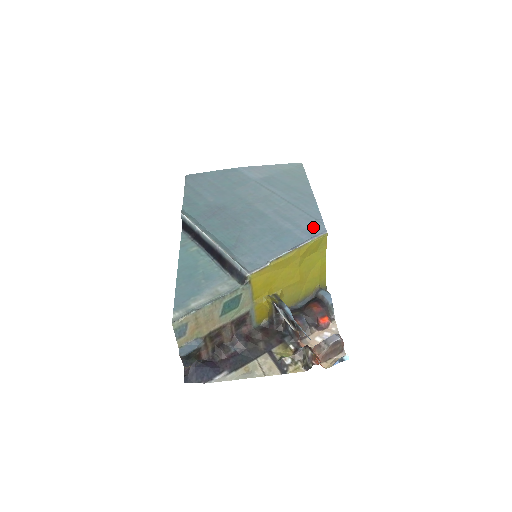
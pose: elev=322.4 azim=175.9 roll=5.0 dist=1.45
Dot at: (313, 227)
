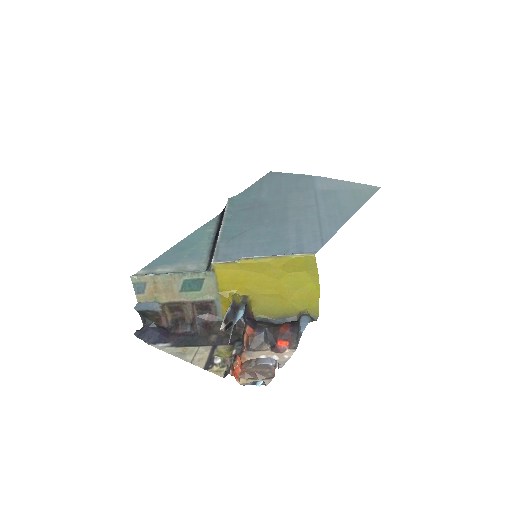
Dot at: (310, 245)
